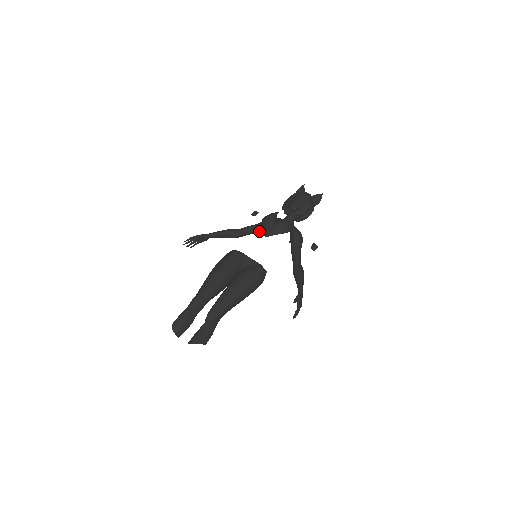
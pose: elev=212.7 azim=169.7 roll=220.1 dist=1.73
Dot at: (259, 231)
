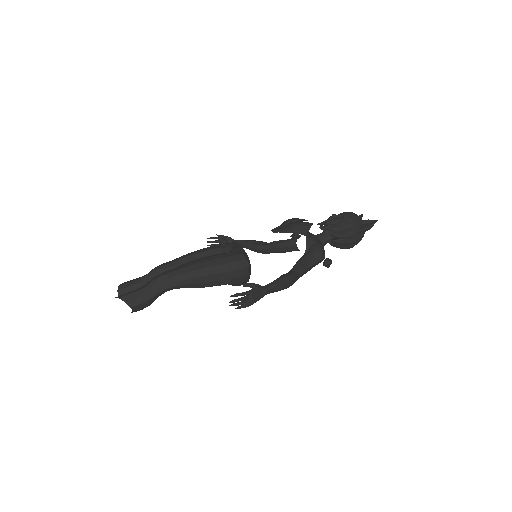
Dot at: (287, 249)
